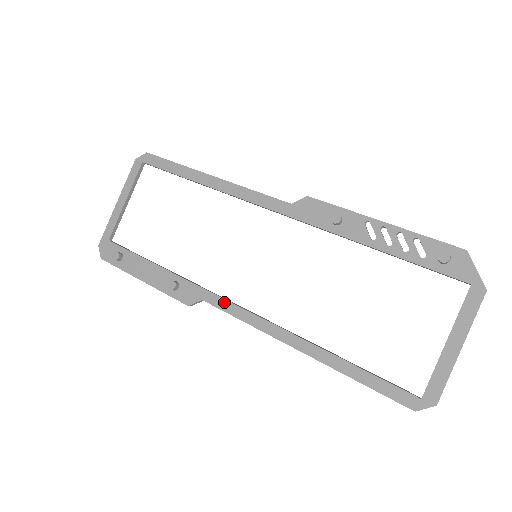
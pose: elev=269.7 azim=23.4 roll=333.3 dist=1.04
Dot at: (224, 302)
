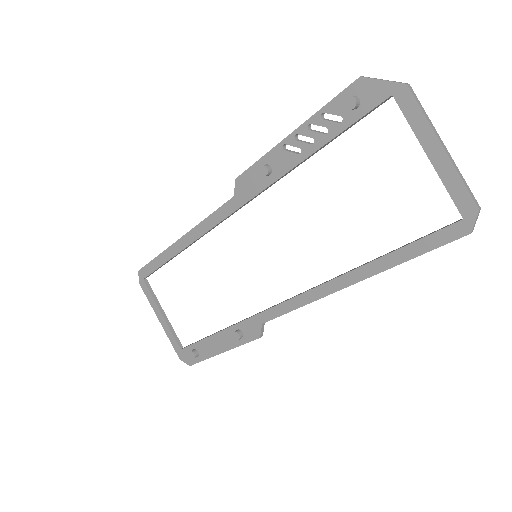
Dot at: (274, 310)
